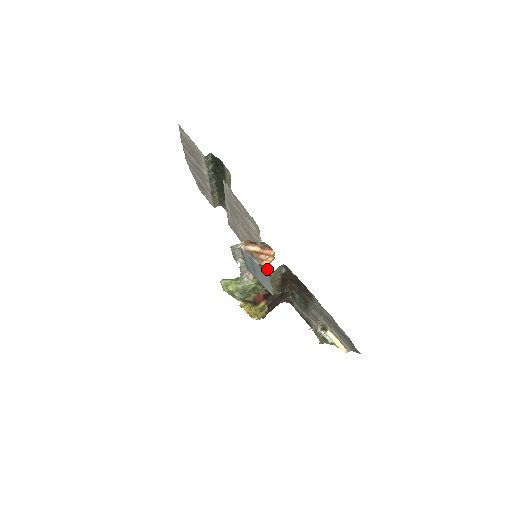
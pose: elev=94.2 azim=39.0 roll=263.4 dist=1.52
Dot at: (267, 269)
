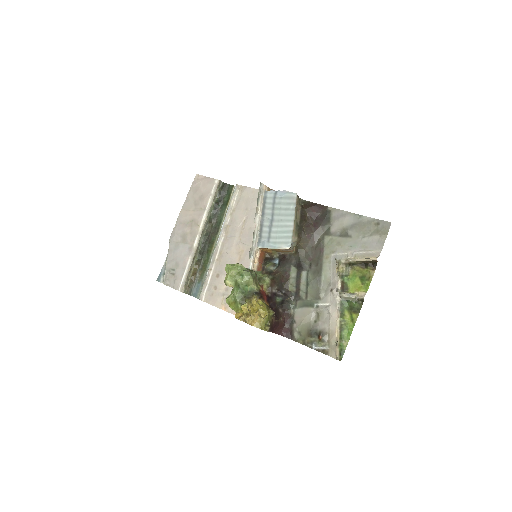
Dot at: (269, 261)
